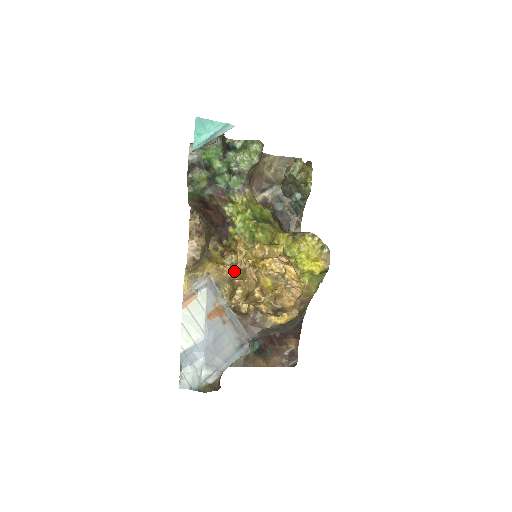
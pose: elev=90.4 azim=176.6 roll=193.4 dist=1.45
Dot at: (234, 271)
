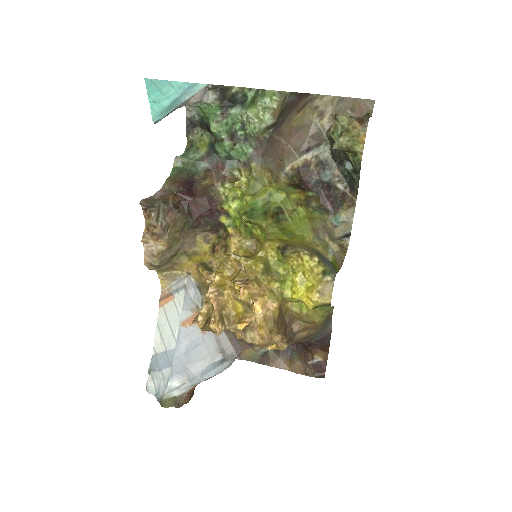
Dot at: (212, 279)
